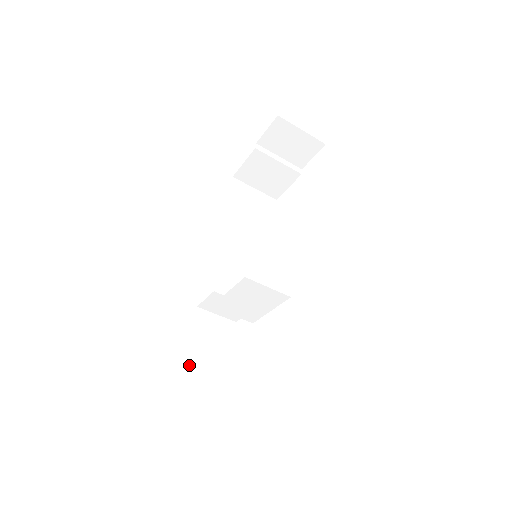
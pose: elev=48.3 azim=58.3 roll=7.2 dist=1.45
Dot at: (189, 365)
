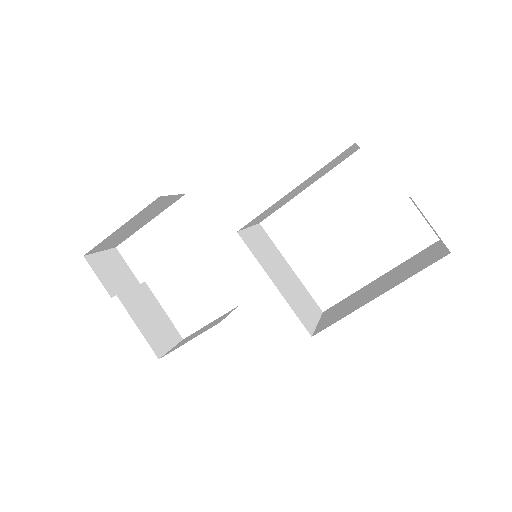
Dot at: (109, 238)
